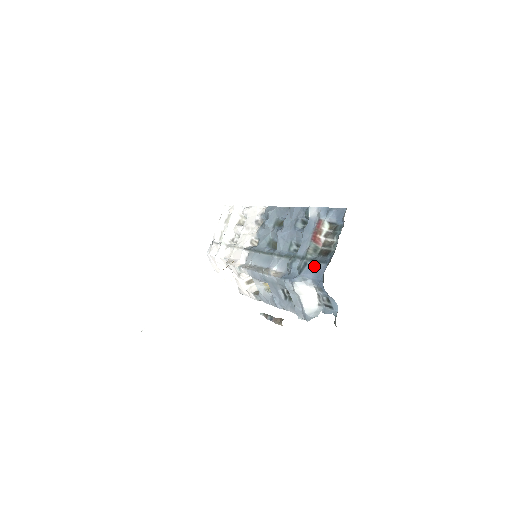
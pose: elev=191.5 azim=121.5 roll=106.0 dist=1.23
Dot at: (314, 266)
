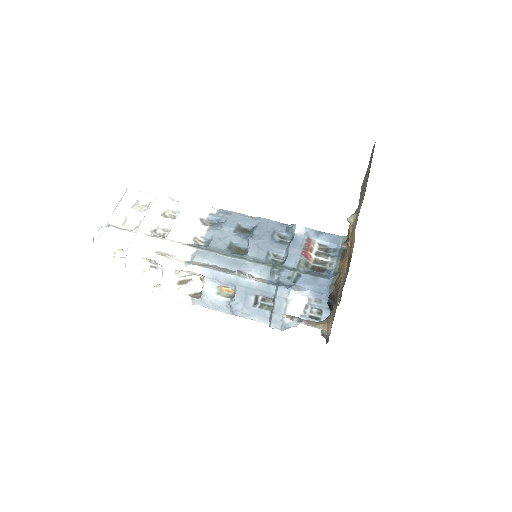
Dot at: (312, 279)
